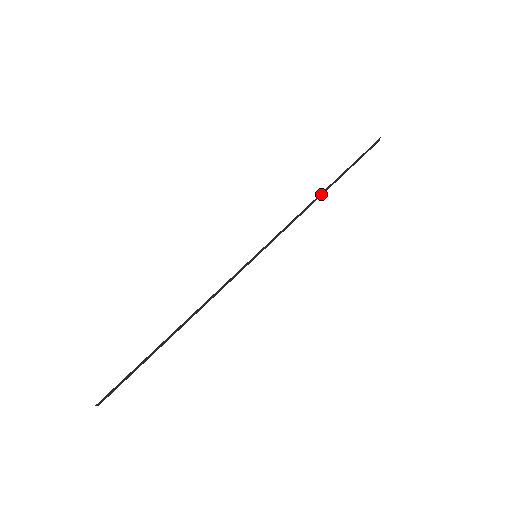
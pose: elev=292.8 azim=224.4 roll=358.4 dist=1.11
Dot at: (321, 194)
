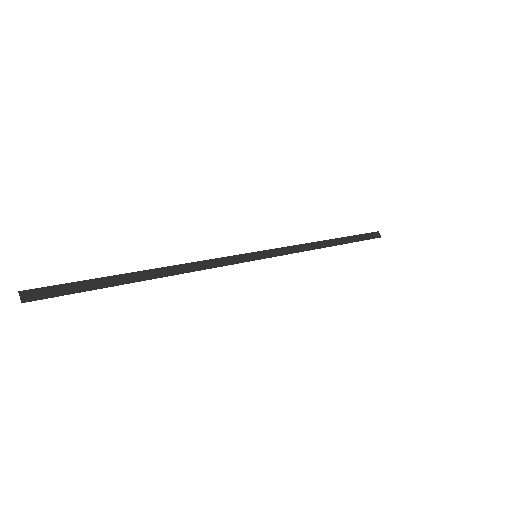
Dot at: (326, 244)
